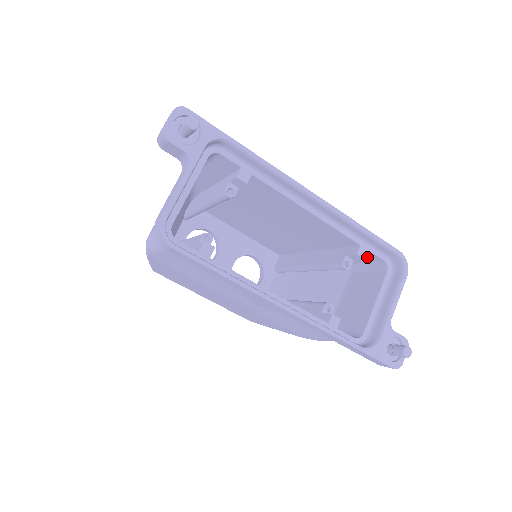
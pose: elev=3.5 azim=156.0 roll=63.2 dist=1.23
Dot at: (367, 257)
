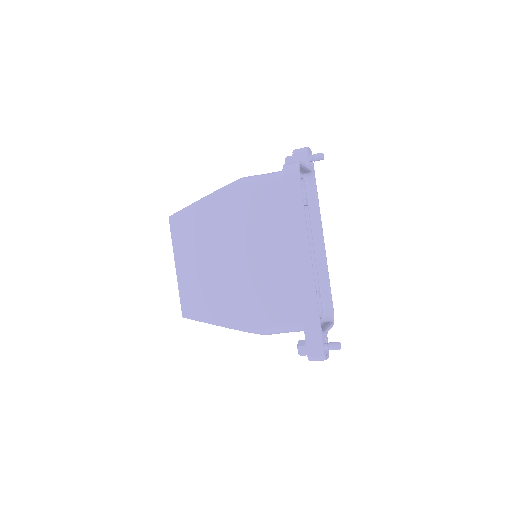
Dot at: occluded
